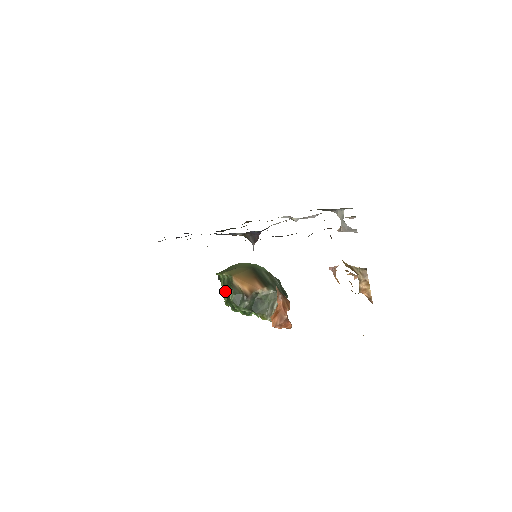
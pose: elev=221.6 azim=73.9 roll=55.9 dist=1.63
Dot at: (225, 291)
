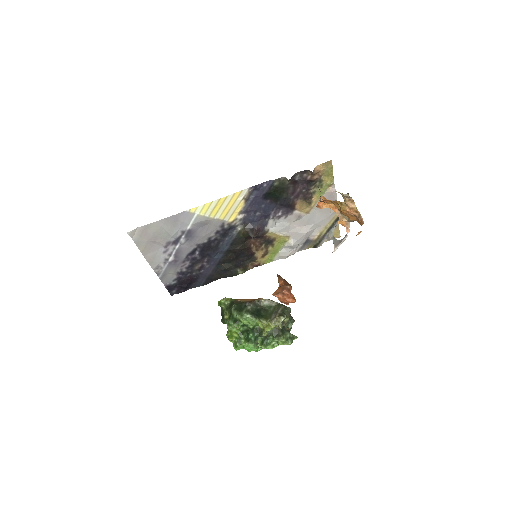
Dot at: occluded
